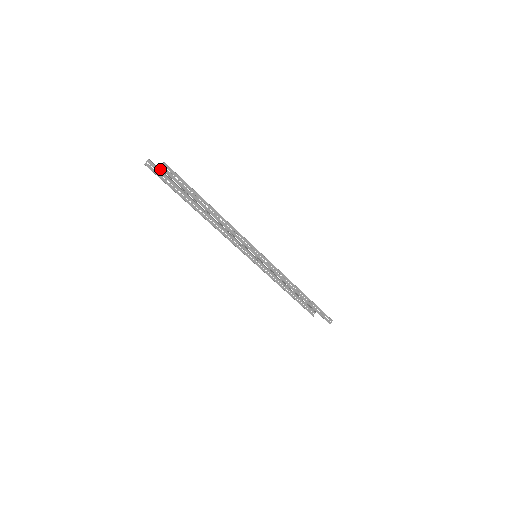
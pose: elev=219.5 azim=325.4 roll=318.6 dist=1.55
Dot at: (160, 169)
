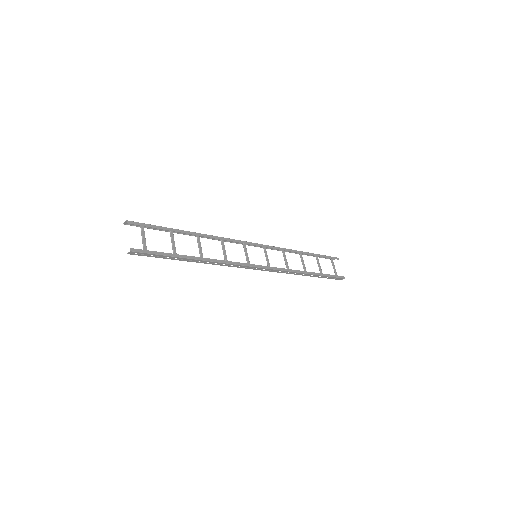
Dot at: (140, 225)
